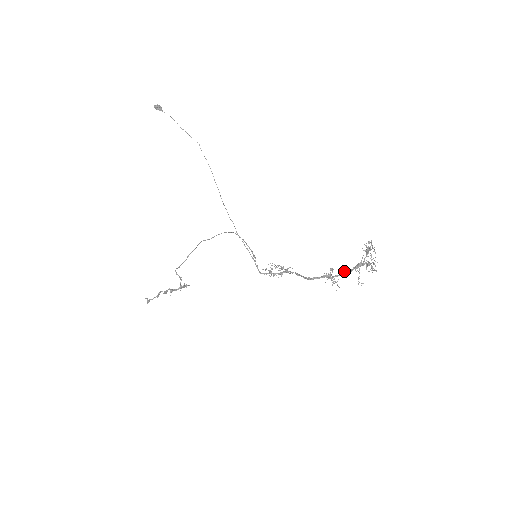
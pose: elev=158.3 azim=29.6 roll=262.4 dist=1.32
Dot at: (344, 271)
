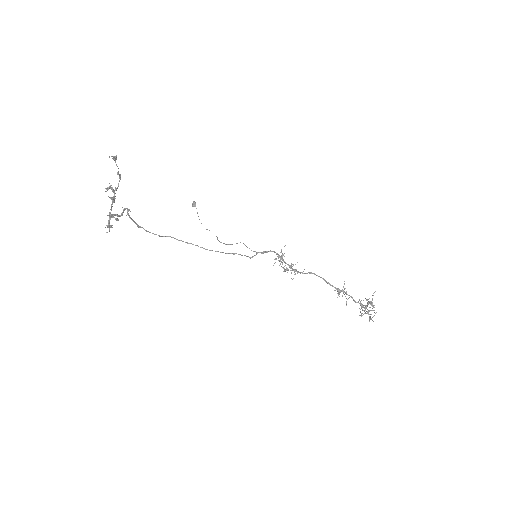
Dot at: (352, 298)
